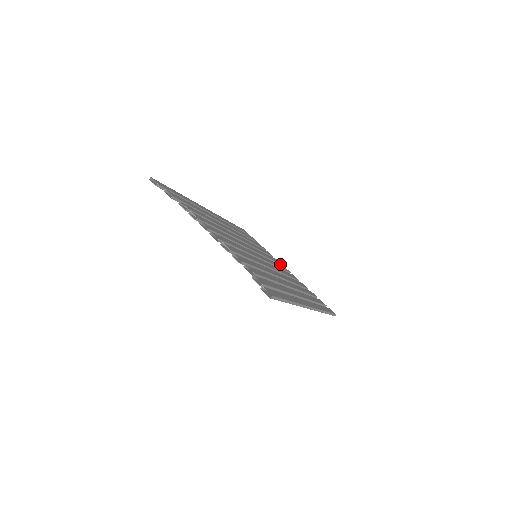
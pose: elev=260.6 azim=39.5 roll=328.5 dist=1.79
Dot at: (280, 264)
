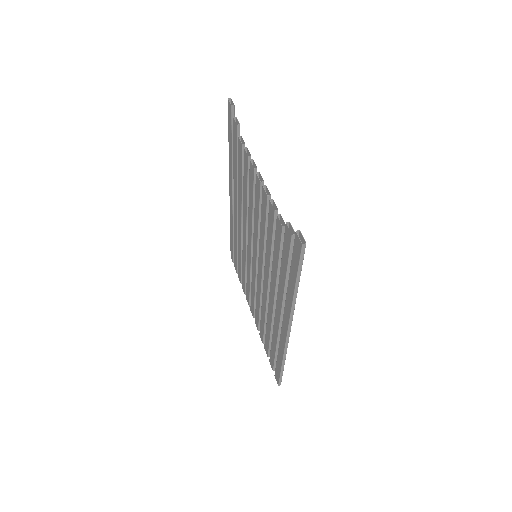
Dot at: occluded
